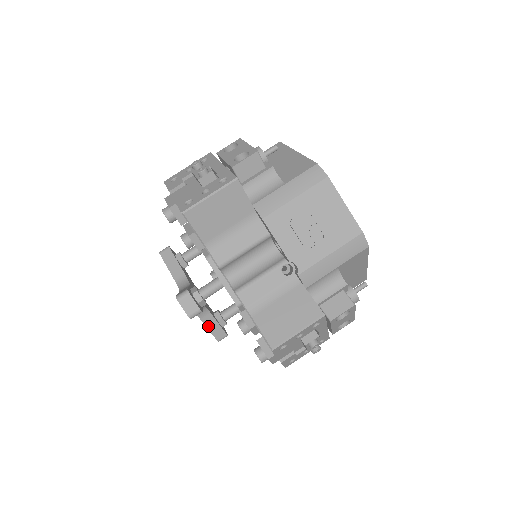
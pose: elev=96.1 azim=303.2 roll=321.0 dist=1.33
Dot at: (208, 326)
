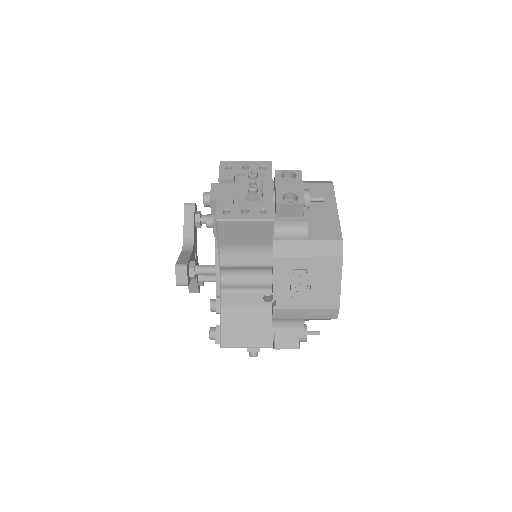
Dot at: occluded
